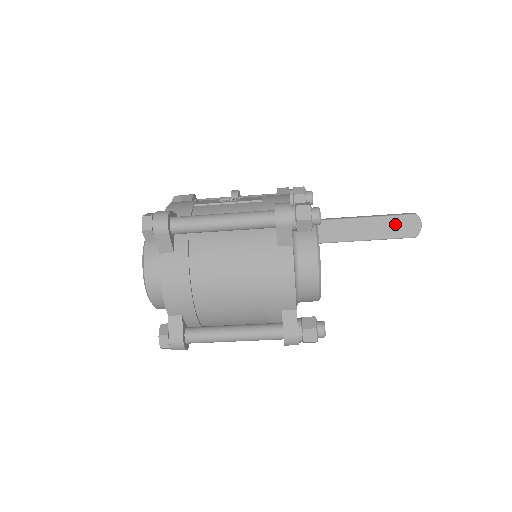
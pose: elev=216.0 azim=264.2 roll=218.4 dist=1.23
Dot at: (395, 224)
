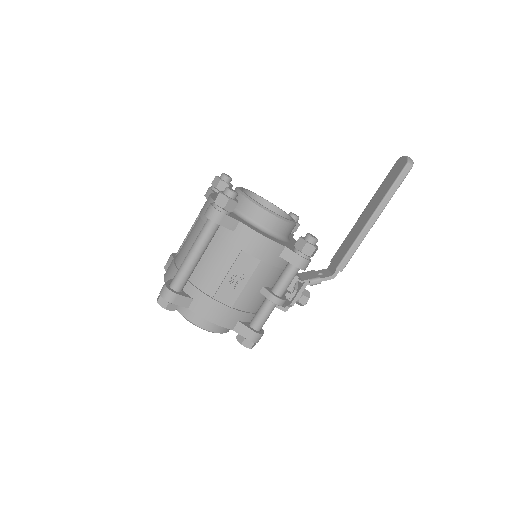
Dot at: (389, 178)
